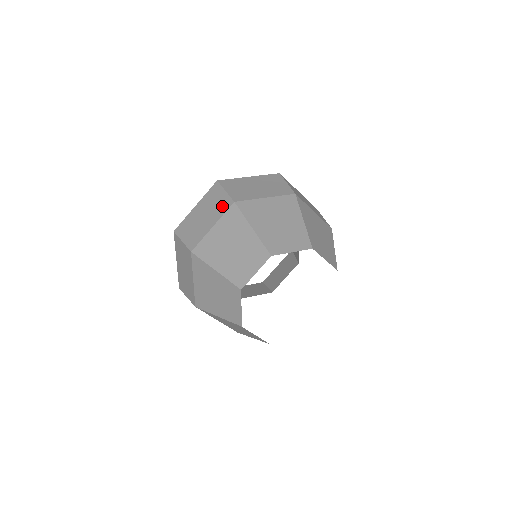
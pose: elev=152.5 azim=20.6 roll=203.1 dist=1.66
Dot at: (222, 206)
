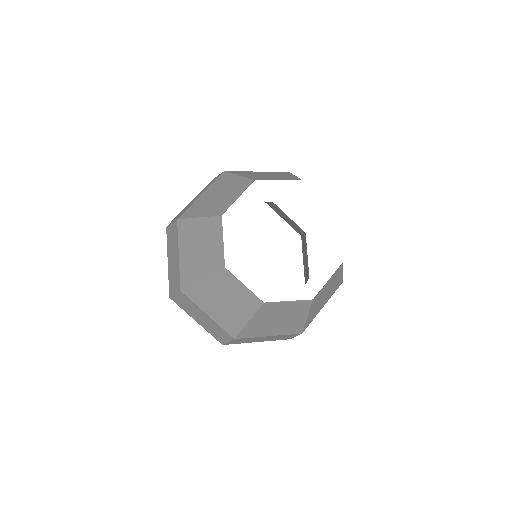
Dot at: (175, 234)
